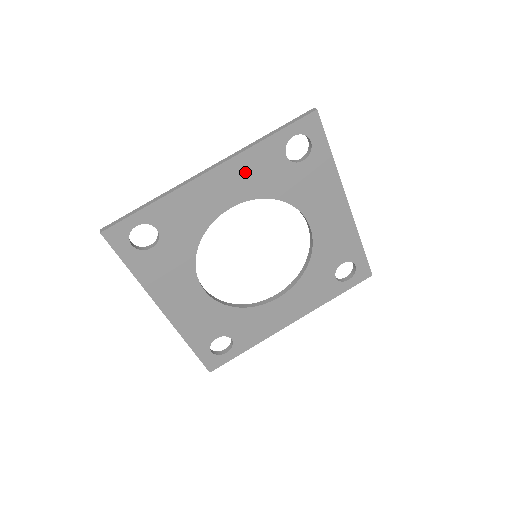
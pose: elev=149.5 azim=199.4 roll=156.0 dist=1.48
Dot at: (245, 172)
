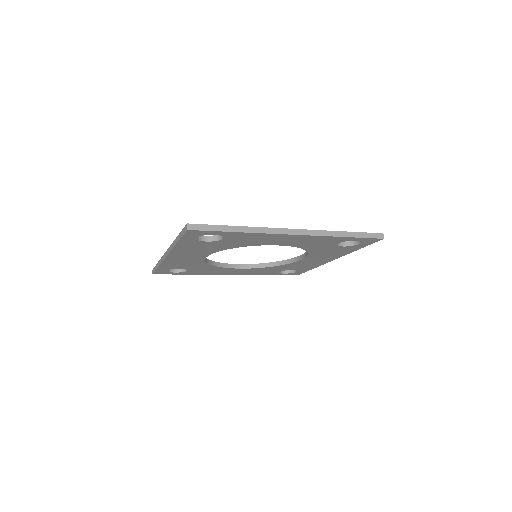
Dot at: (309, 240)
